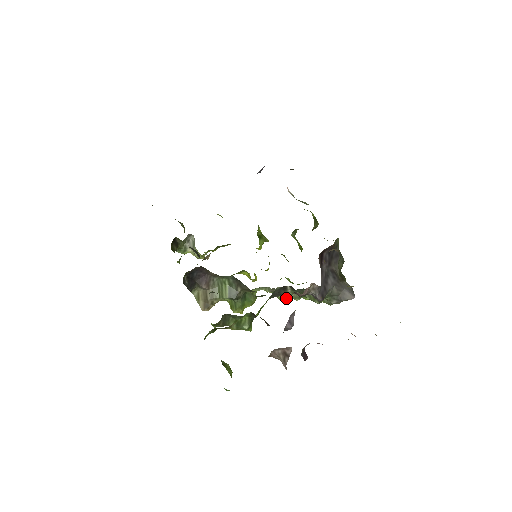
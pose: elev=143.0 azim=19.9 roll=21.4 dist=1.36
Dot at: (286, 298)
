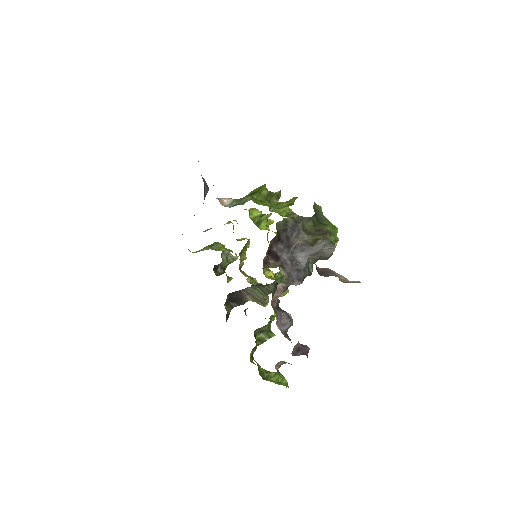
Dot at: occluded
